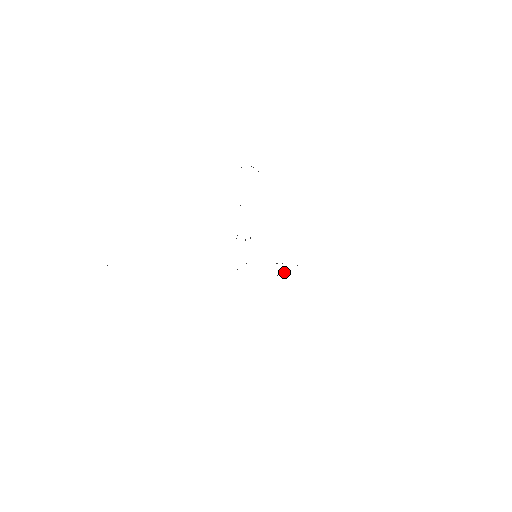
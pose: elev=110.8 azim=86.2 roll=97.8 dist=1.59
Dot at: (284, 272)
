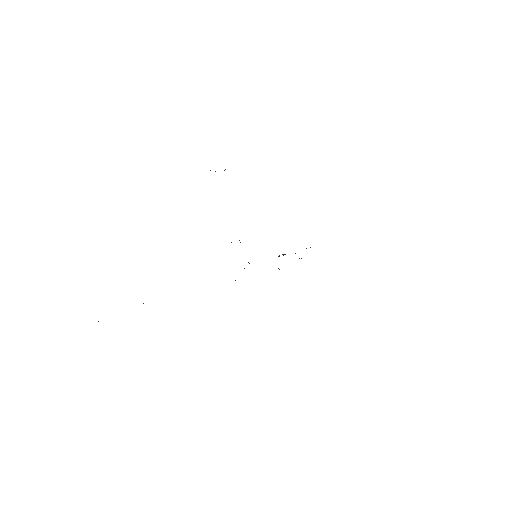
Dot at: occluded
